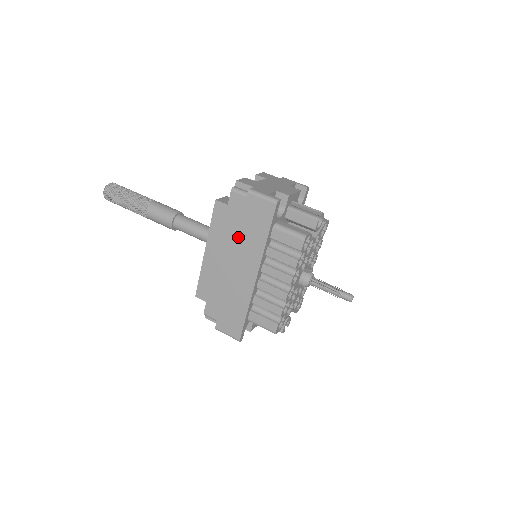
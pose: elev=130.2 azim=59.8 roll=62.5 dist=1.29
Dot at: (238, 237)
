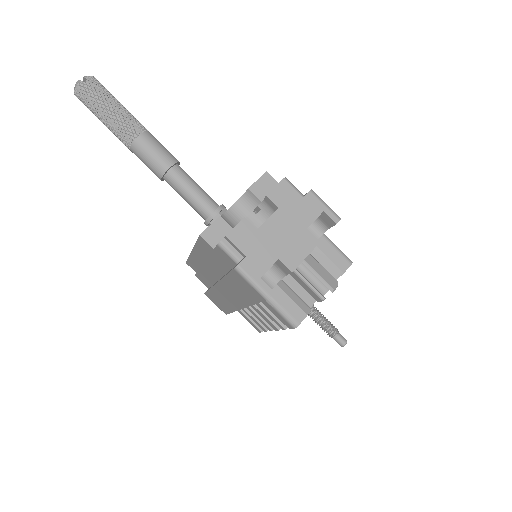
Dot at: (223, 279)
